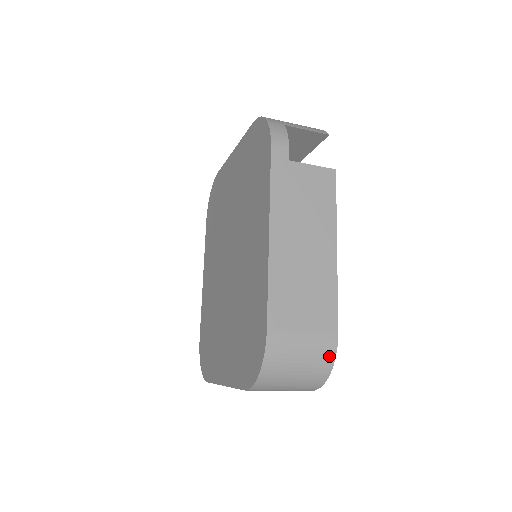
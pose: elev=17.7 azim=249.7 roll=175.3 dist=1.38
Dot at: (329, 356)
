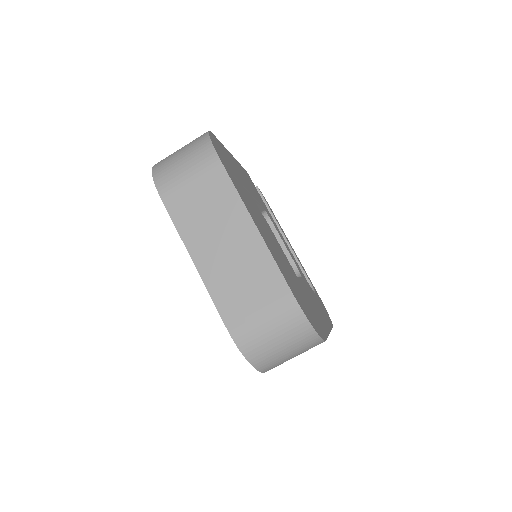
Dot at: occluded
